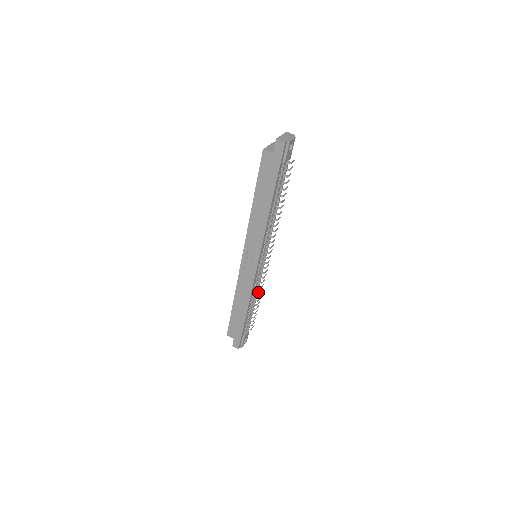
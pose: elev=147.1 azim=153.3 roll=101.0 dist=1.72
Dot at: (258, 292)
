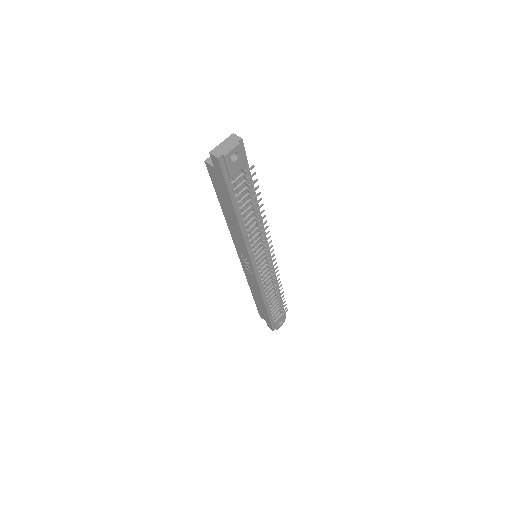
Dot at: (274, 286)
